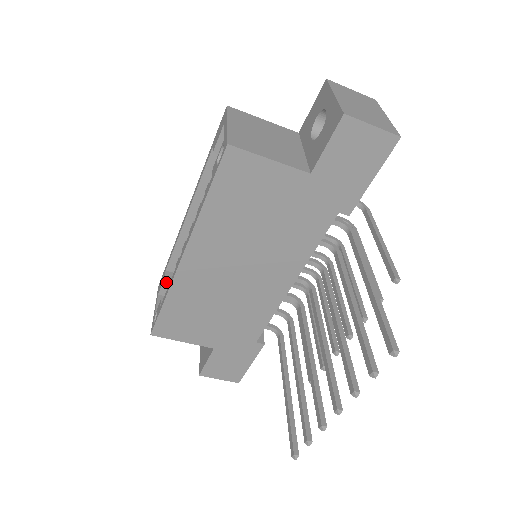
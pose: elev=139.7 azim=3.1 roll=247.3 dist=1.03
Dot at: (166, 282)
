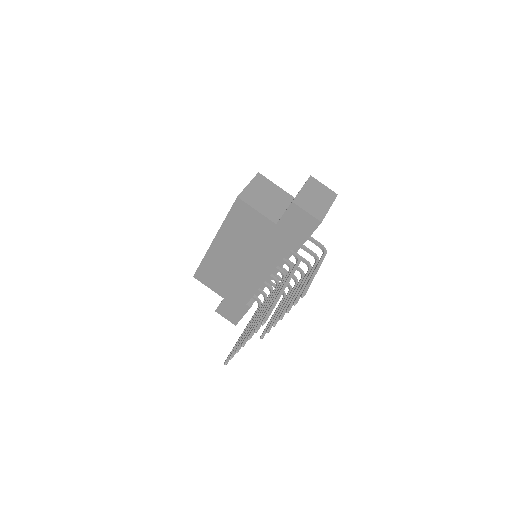
Dot at: occluded
